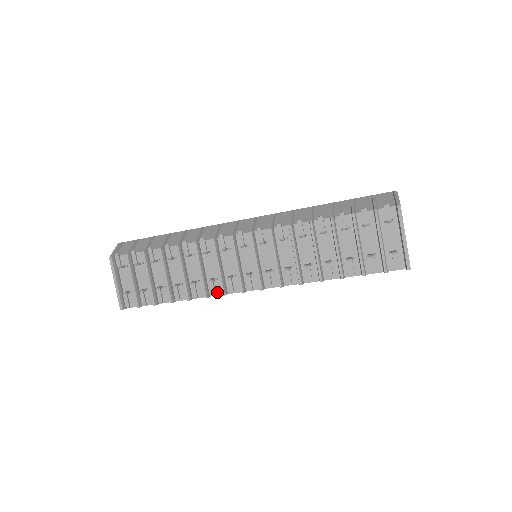
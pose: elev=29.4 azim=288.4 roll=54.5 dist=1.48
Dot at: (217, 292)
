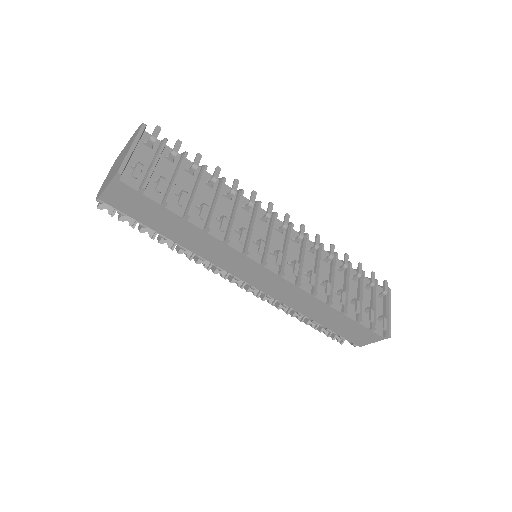
Dot at: (236, 246)
